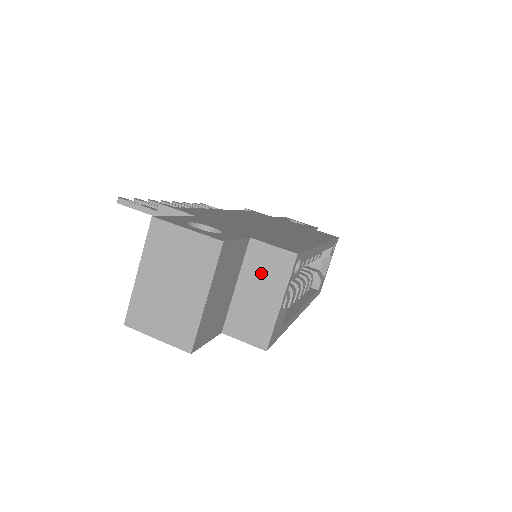
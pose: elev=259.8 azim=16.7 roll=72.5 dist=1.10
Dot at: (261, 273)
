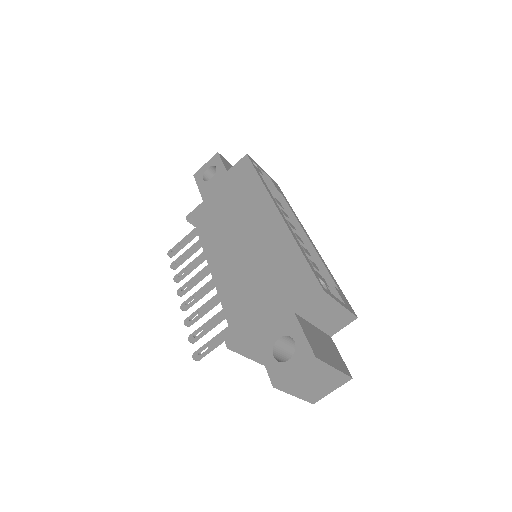
Dot at: (318, 312)
